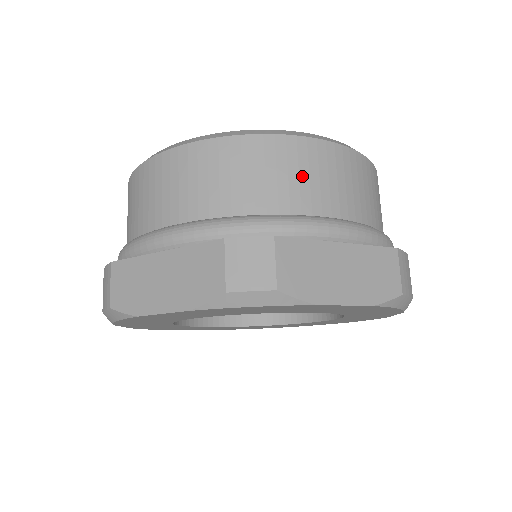
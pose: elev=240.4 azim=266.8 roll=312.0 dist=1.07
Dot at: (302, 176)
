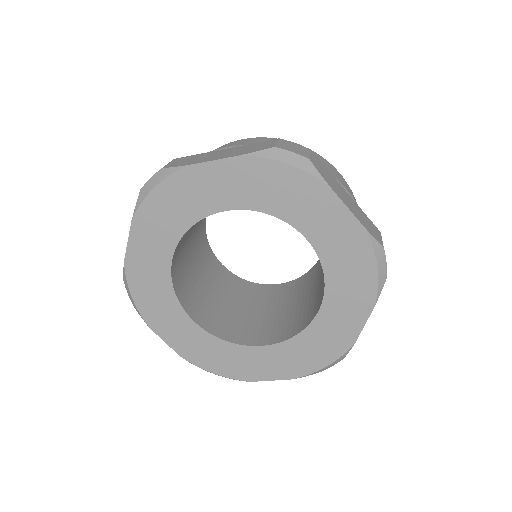
Dot at: occluded
